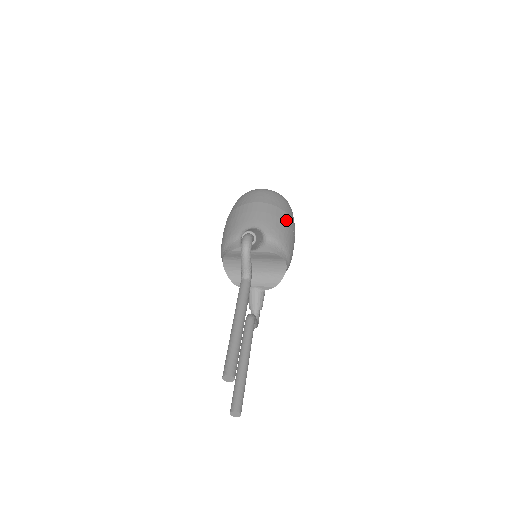
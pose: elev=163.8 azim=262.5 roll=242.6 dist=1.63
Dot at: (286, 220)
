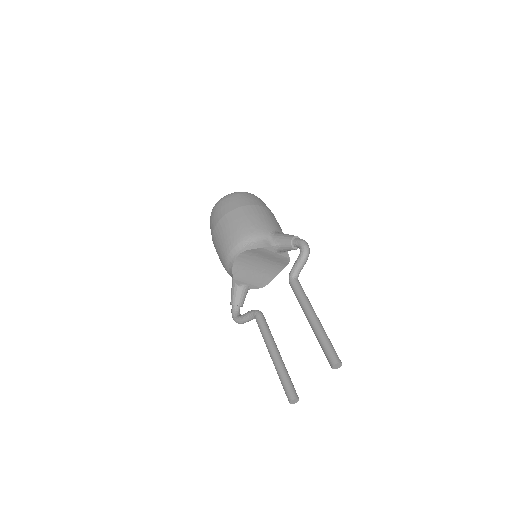
Dot at: occluded
